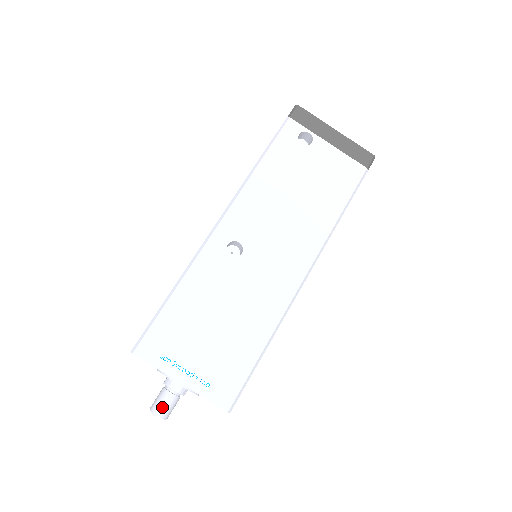
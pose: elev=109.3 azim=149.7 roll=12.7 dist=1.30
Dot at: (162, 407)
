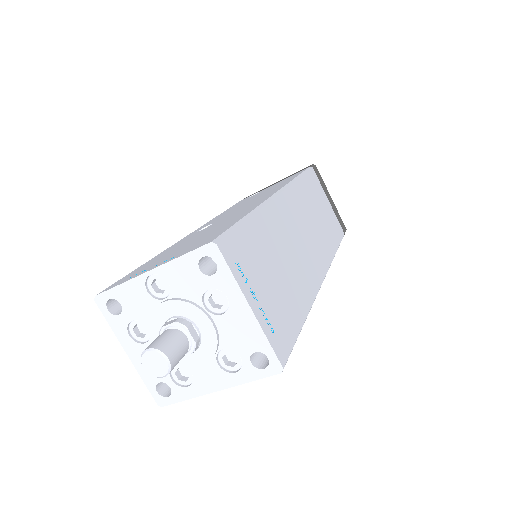
Dot at: (153, 342)
